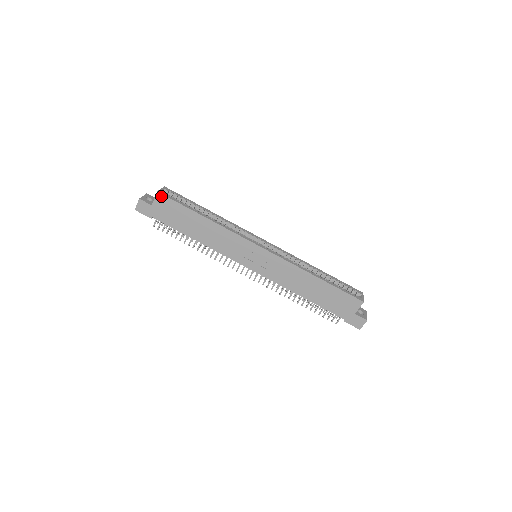
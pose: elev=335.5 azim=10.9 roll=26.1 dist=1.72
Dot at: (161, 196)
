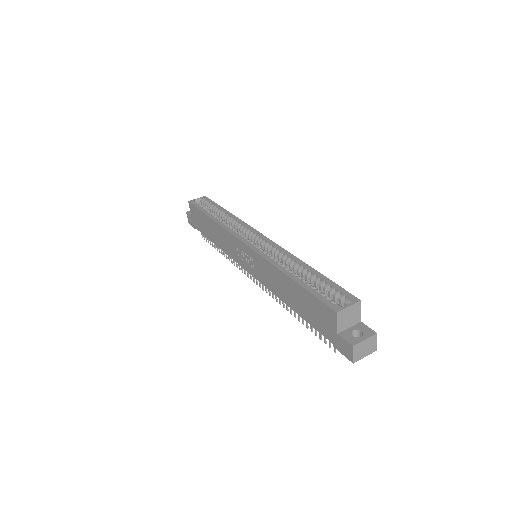
Dot at: (191, 205)
